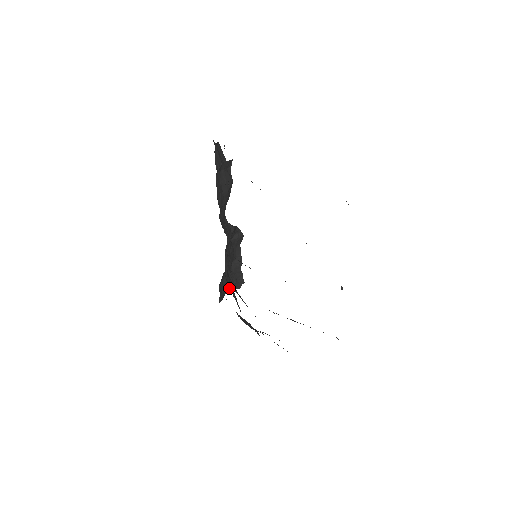
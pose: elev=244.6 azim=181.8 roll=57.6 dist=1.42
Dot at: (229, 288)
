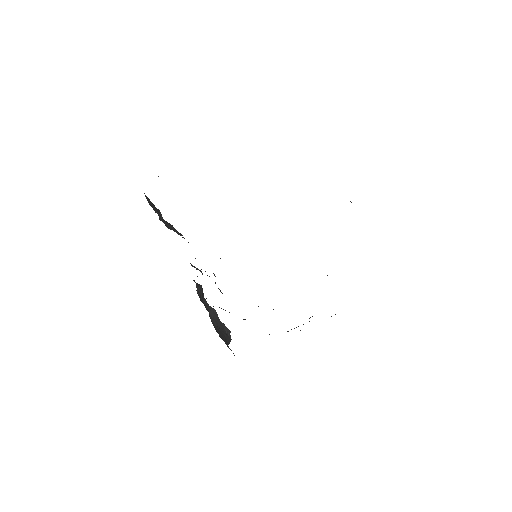
Dot at: (227, 343)
